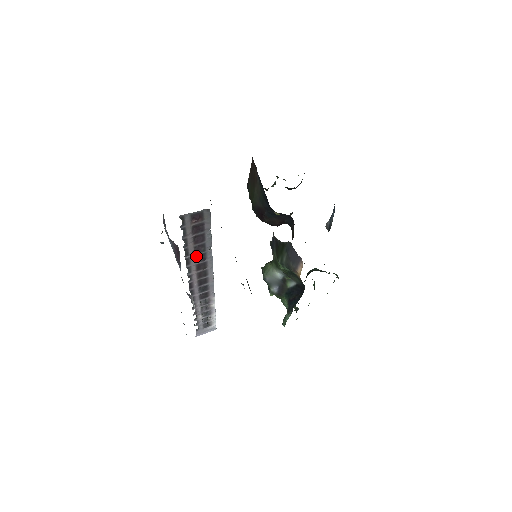
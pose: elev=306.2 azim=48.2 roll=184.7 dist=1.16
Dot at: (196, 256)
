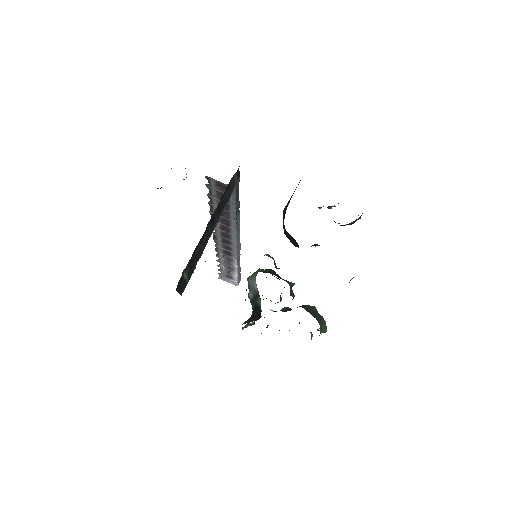
Dot at: (221, 217)
